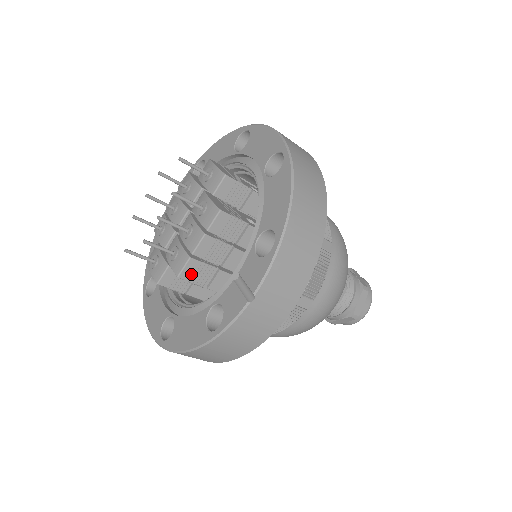
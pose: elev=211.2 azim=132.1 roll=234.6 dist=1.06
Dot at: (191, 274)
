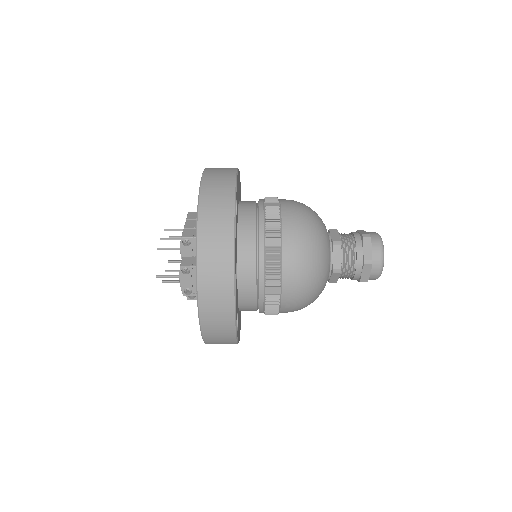
Dot at: (190, 235)
